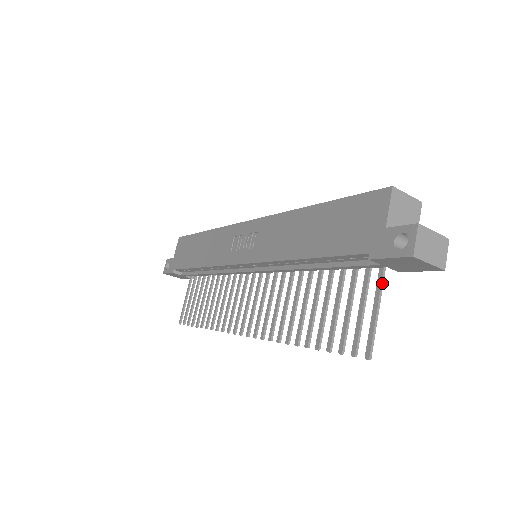
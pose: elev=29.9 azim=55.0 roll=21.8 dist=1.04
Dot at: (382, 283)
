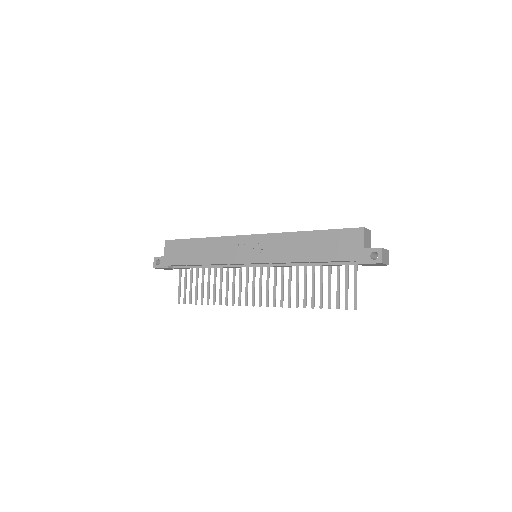
Dot at: occluded
